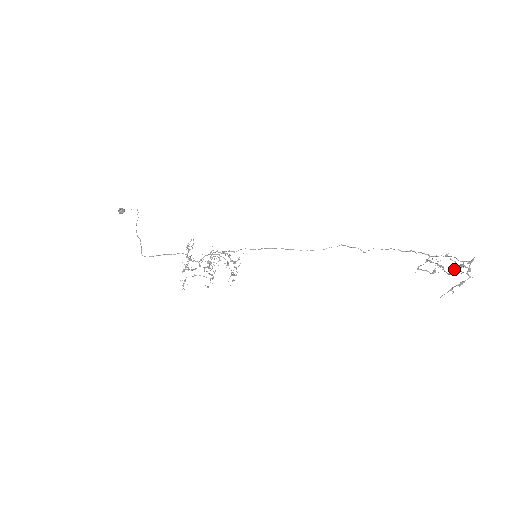
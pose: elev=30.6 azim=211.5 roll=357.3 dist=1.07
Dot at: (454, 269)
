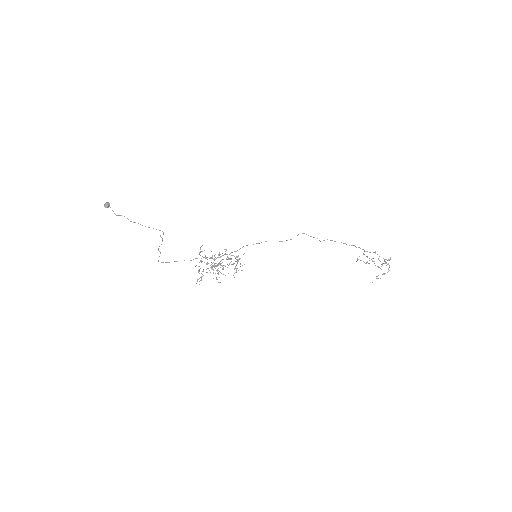
Dot at: (382, 265)
